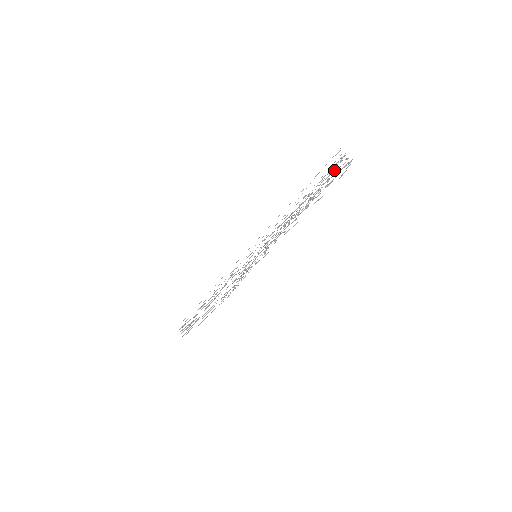
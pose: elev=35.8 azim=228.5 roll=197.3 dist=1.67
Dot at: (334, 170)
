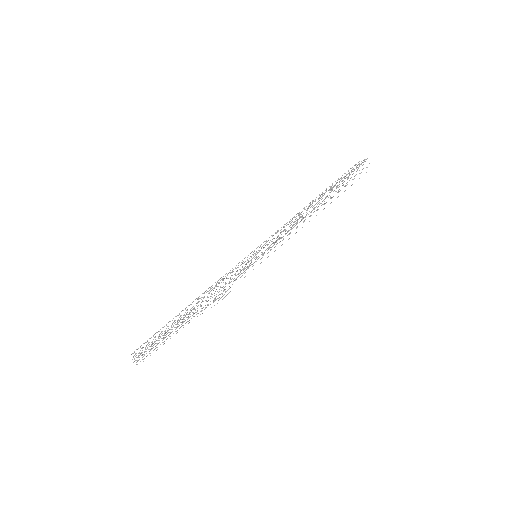
Dot at: occluded
